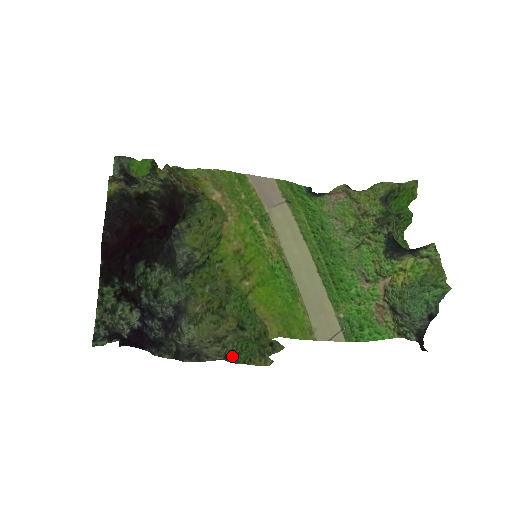
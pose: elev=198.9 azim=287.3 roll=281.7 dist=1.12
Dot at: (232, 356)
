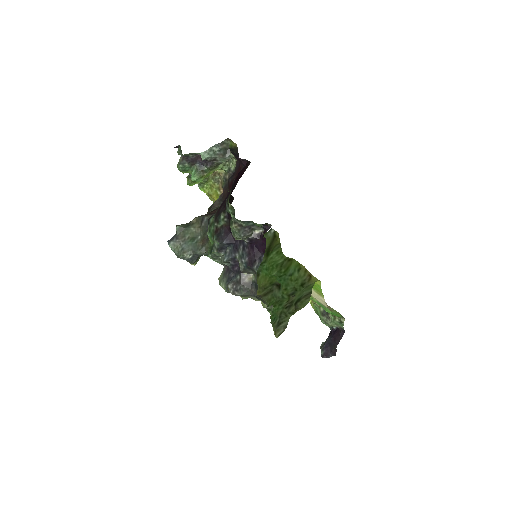
Dot at: occluded
